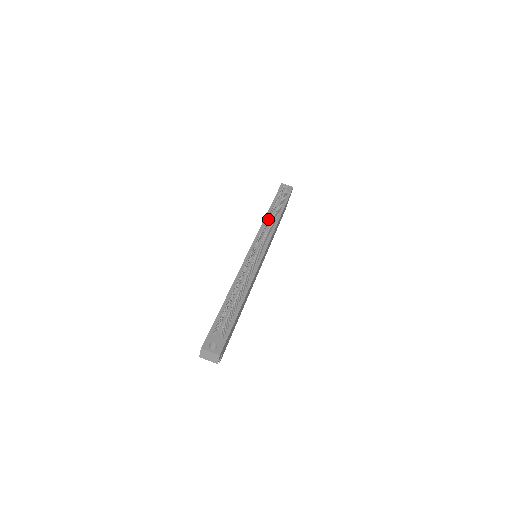
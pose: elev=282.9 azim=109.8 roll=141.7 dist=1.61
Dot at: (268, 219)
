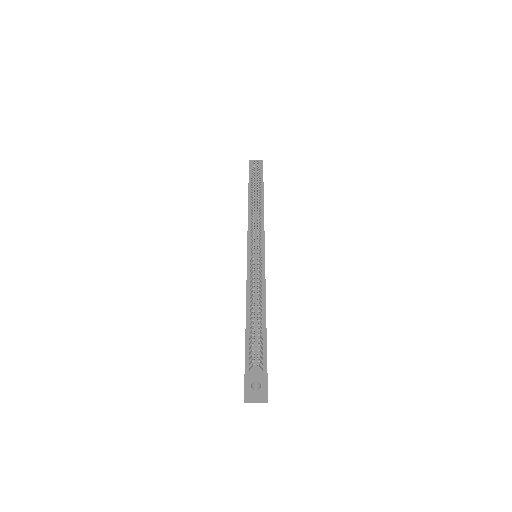
Dot at: (254, 210)
